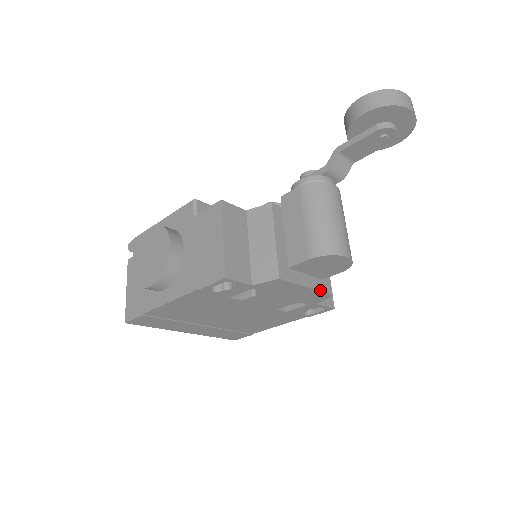
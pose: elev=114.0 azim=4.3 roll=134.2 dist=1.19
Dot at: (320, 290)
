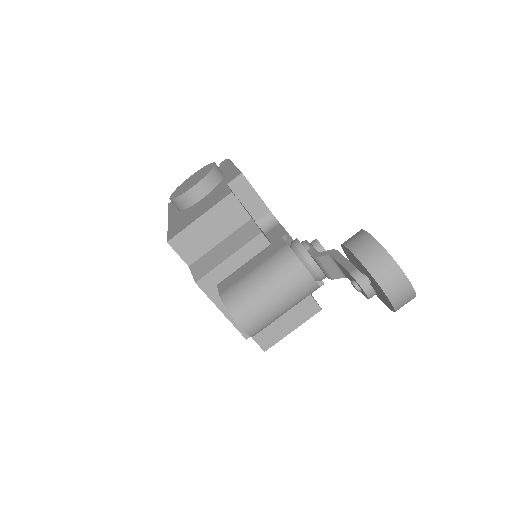
Dot at: (235, 325)
